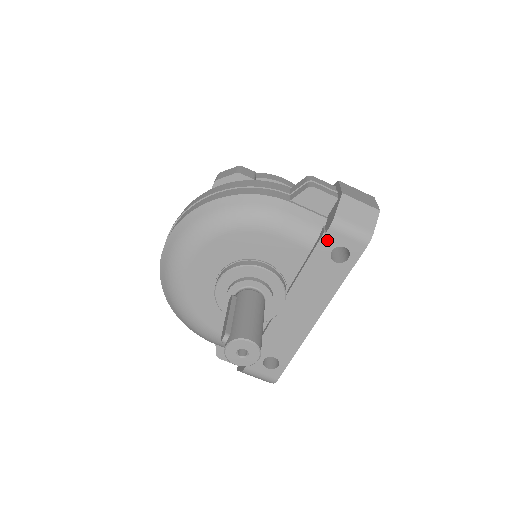
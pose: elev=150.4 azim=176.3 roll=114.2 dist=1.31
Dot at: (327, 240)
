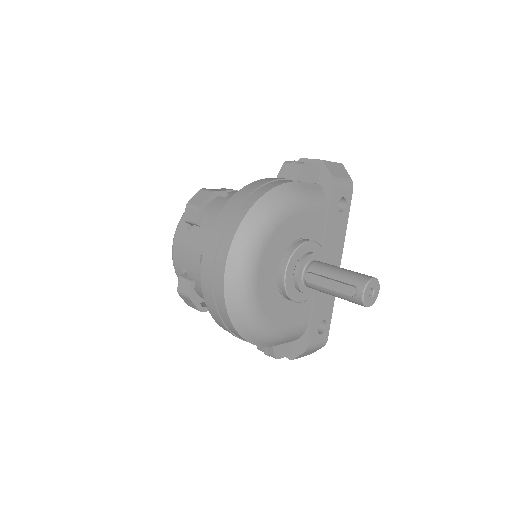
Dot at: (334, 197)
